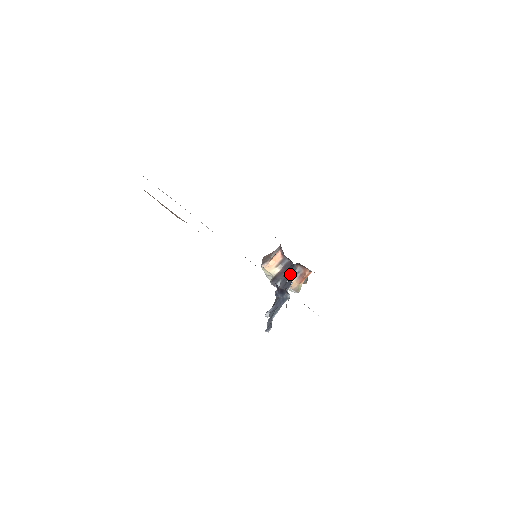
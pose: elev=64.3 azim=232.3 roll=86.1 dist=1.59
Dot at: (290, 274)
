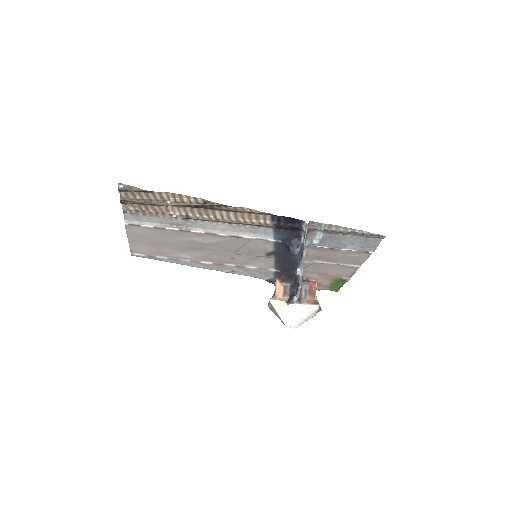
Dot at: (298, 279)
